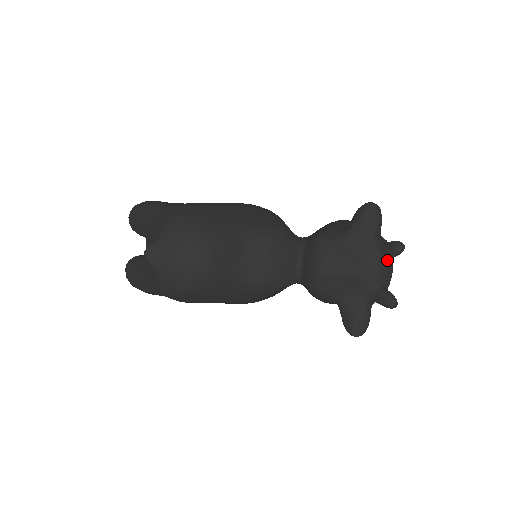
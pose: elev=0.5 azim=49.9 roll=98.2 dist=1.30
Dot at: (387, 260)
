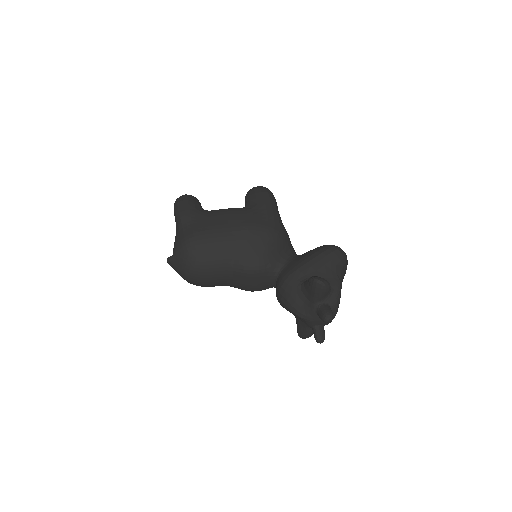
Dot at: occluded
